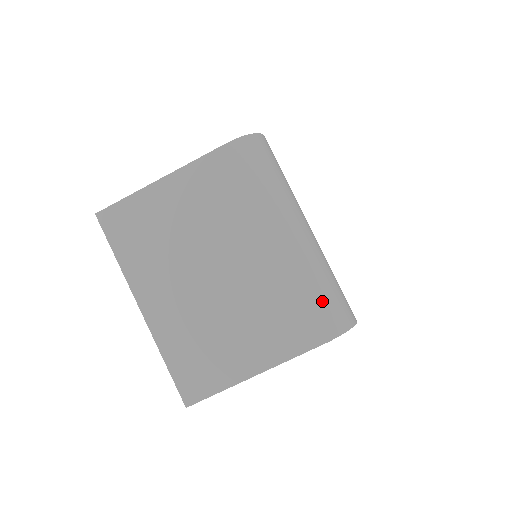
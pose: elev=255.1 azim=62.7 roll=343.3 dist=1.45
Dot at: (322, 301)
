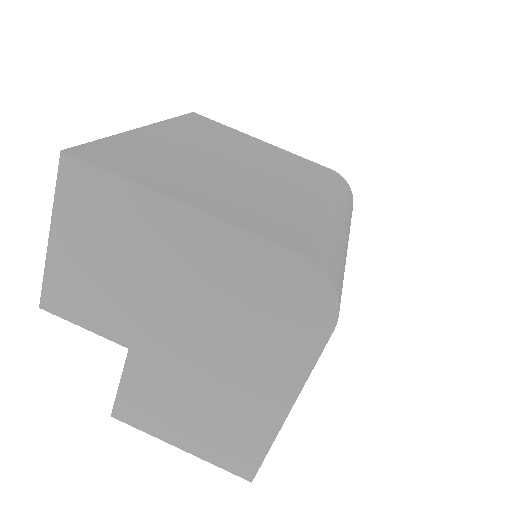
Dot at: (328, 245)
